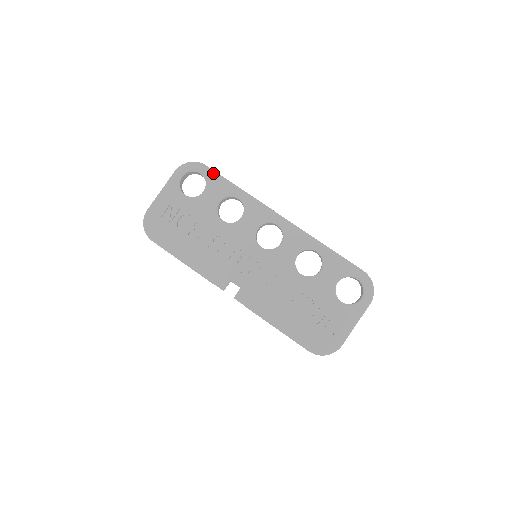
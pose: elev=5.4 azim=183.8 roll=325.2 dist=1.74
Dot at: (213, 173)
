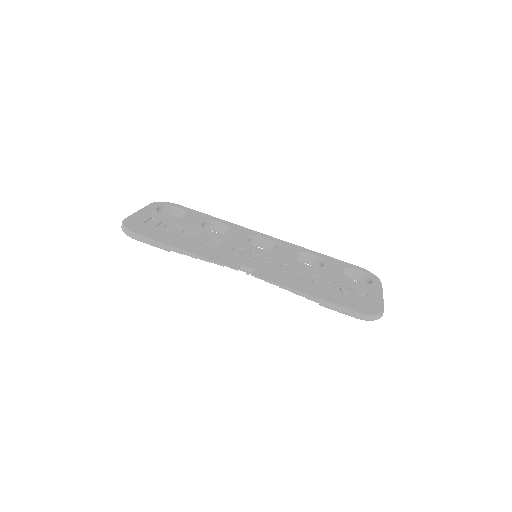
Dot at: (189, 209)
